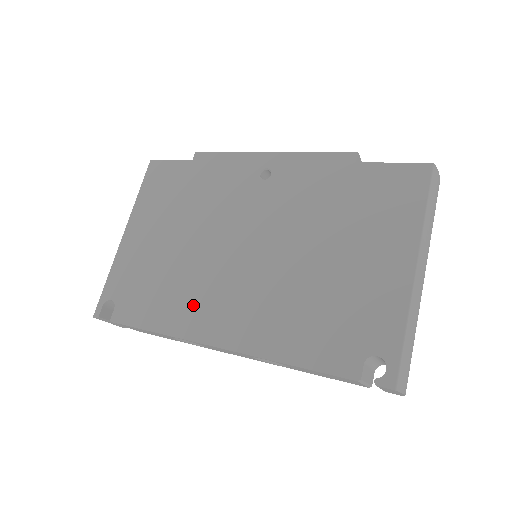
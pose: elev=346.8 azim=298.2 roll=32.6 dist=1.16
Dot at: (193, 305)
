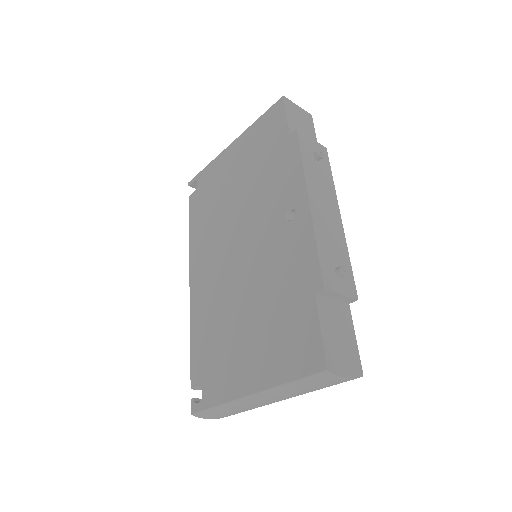
Dot at: (204, 245)
